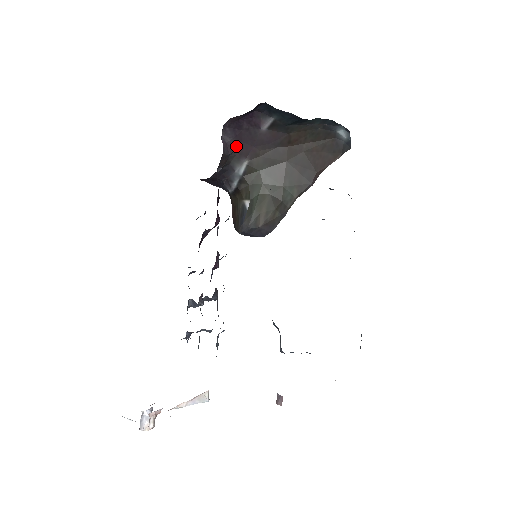
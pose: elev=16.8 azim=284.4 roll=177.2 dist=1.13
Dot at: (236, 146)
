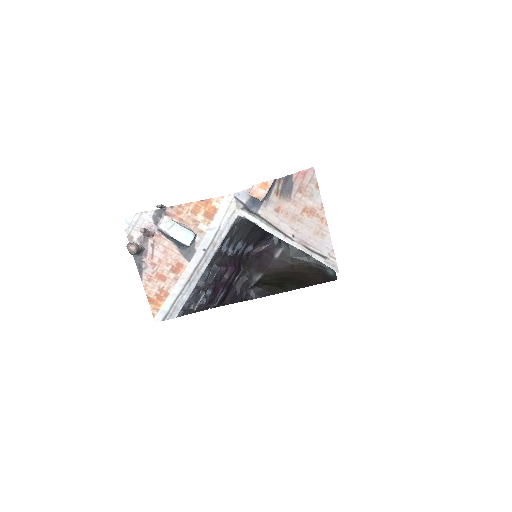
Dot at: (256, 265)
